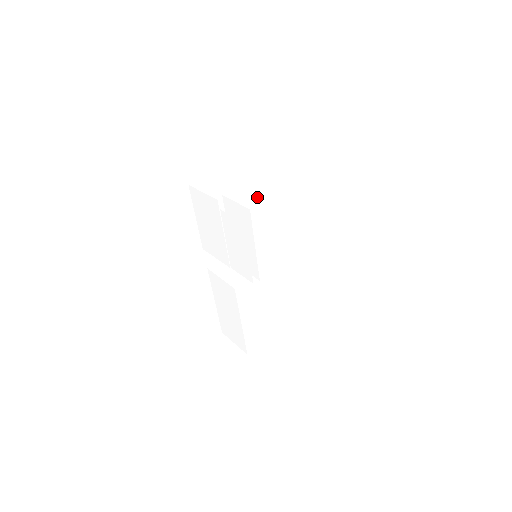
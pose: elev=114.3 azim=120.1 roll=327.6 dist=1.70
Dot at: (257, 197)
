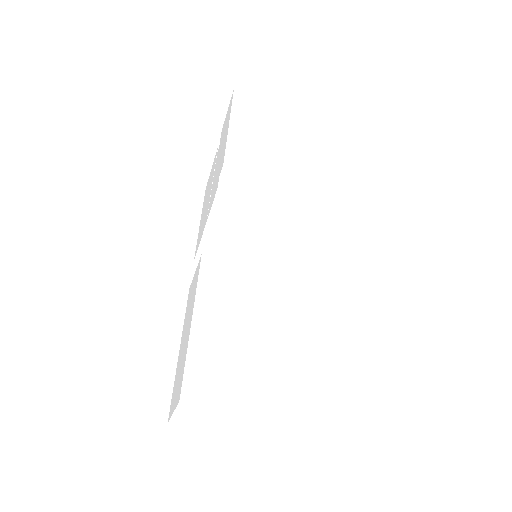
Dot at: occluded
